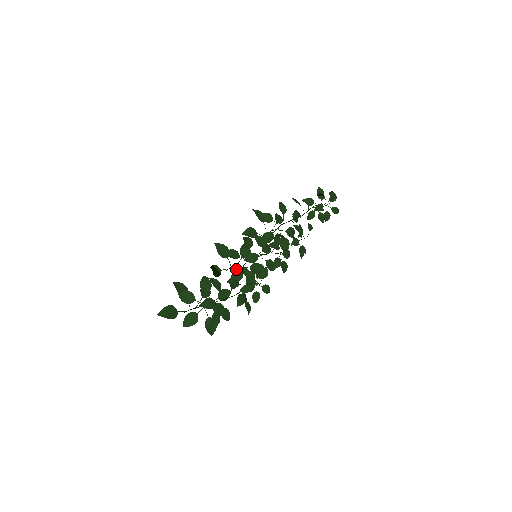
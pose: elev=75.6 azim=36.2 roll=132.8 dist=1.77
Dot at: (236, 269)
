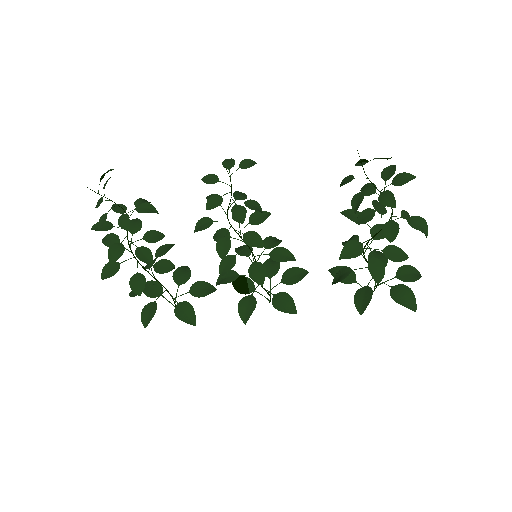
Dot at: occluded
